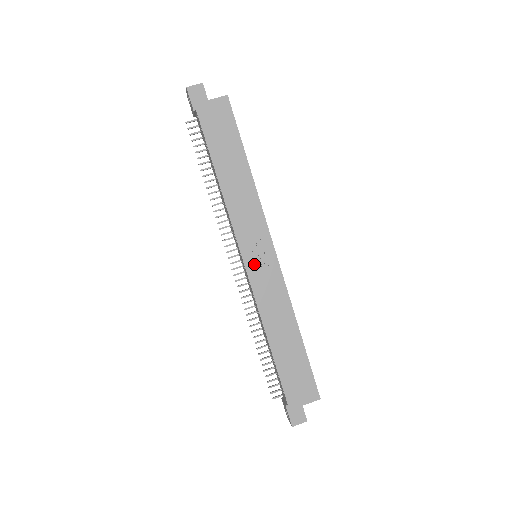
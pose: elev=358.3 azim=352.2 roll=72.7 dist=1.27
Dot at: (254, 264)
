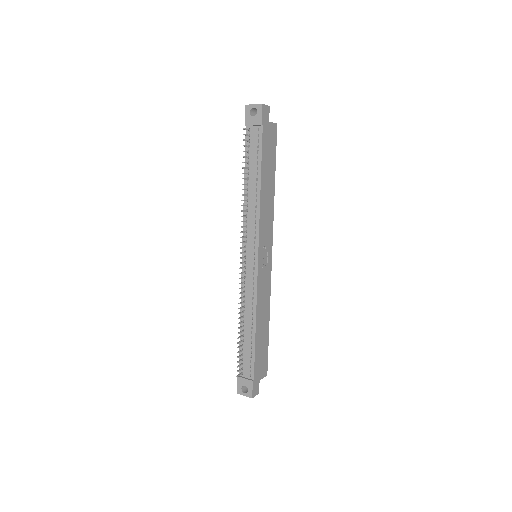
Dot at: (262, 263)
